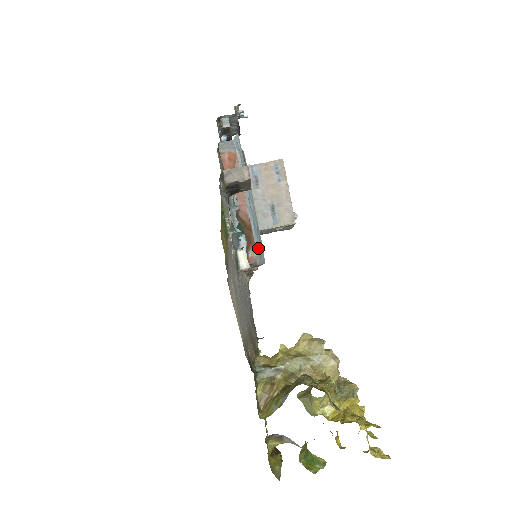
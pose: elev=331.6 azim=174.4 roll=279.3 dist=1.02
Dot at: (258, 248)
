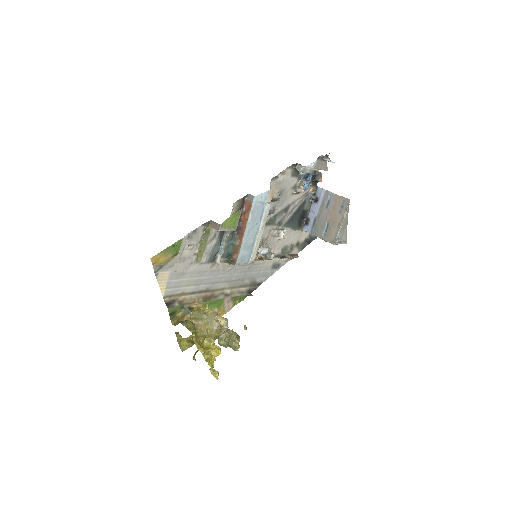
Dot at: (242, 256)
